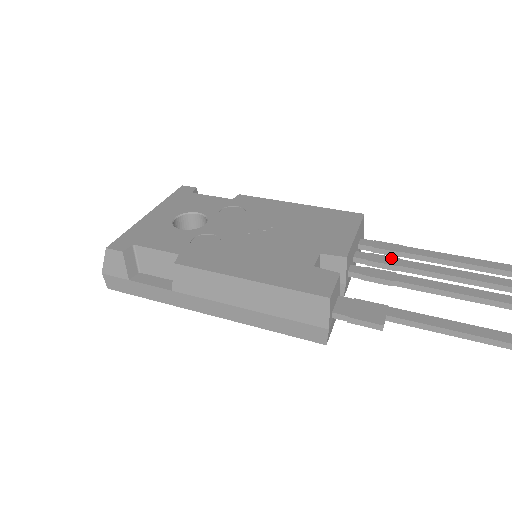
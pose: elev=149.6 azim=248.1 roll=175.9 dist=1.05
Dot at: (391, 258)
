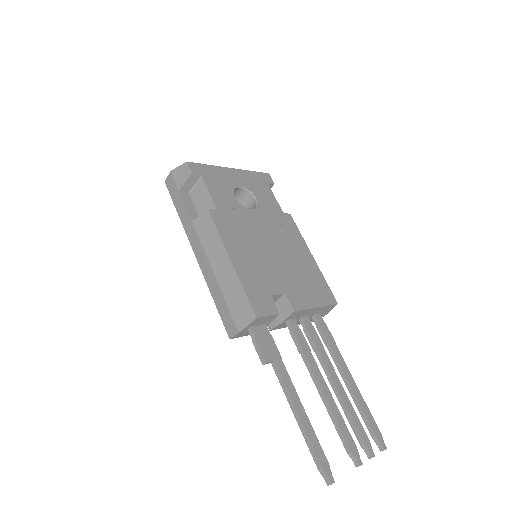
Dot at: (320, 341)
